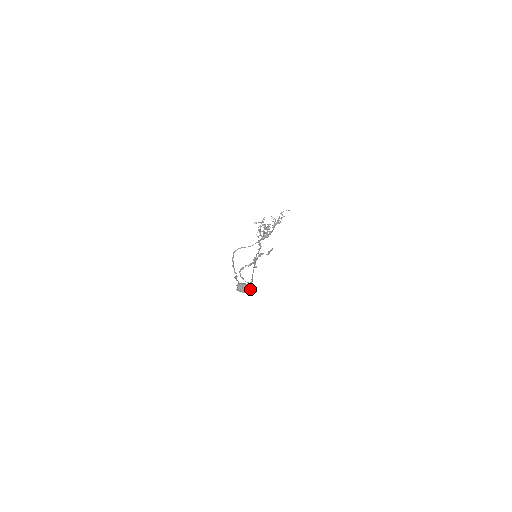
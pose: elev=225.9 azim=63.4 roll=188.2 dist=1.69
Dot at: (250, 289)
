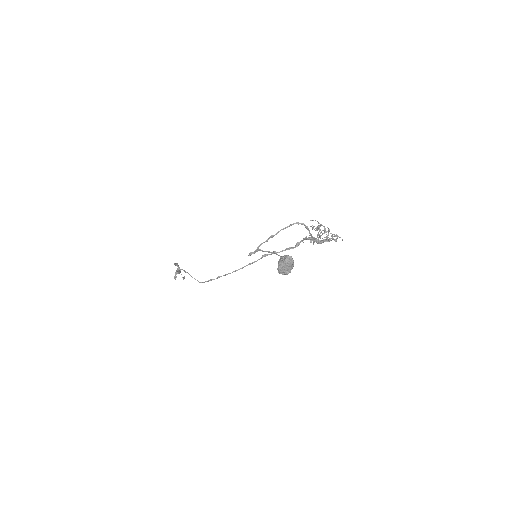
Dot at: occluded
